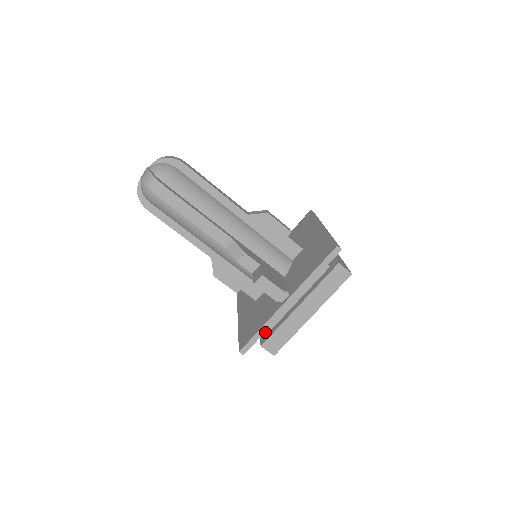
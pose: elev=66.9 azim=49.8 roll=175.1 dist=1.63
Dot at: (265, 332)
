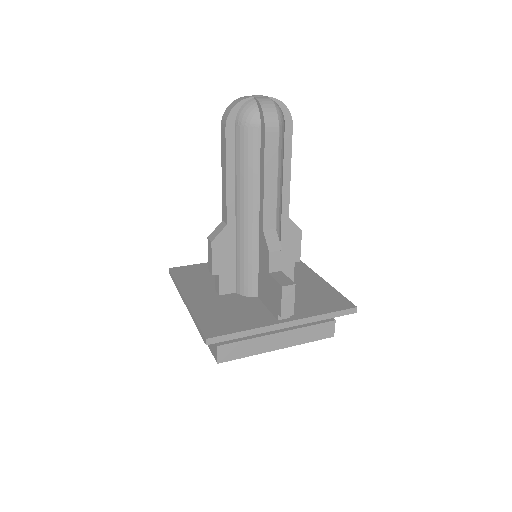
Dot at: occluded
